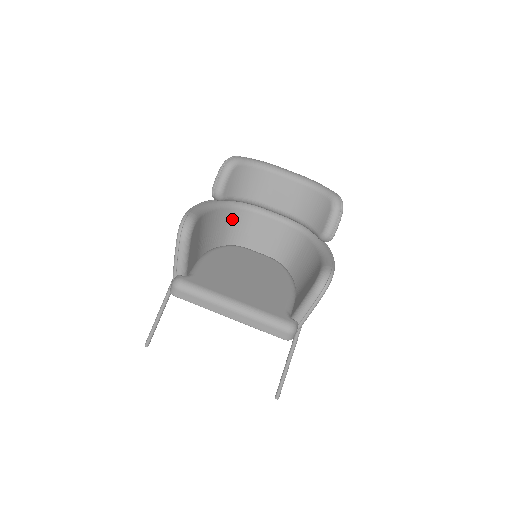
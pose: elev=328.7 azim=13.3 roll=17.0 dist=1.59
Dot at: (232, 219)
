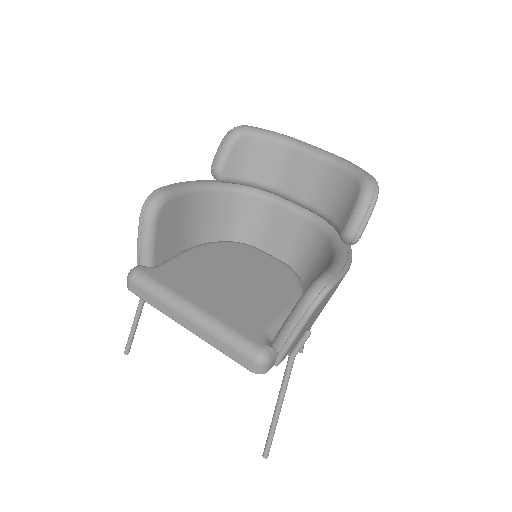
Dot at: (239, 208)
